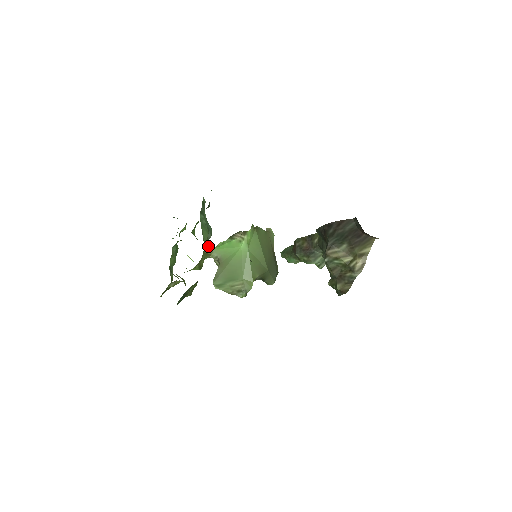
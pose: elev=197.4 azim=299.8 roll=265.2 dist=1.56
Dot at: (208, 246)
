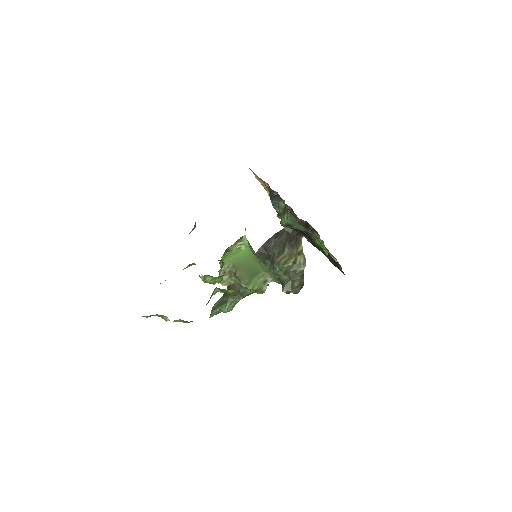
Dot at: occluded
